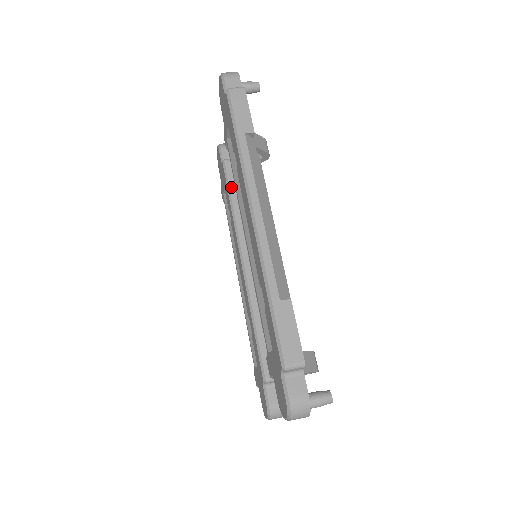
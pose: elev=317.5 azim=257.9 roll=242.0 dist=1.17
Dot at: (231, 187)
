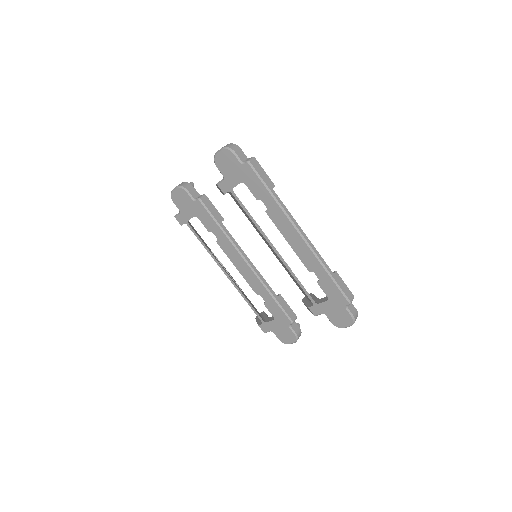
Dot at: (215, 217)
